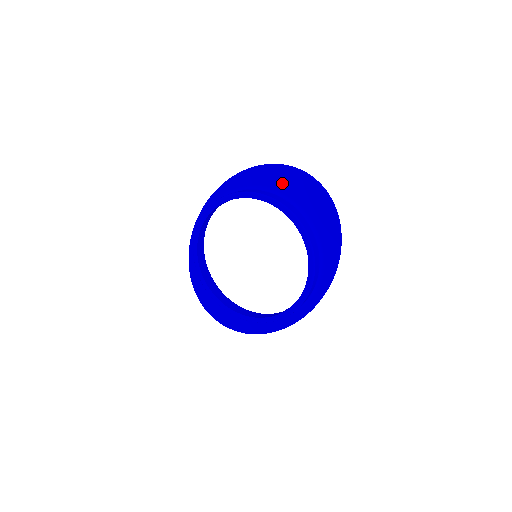
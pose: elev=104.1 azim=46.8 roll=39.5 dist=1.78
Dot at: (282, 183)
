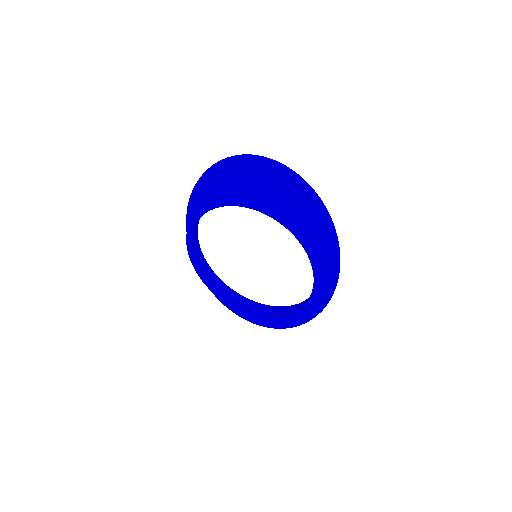
Dot at: (236, 177)
